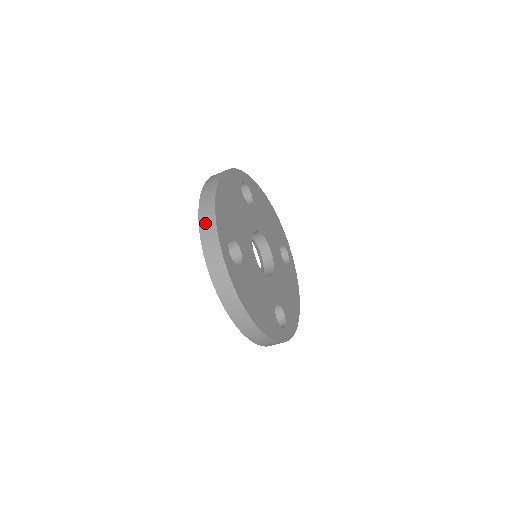
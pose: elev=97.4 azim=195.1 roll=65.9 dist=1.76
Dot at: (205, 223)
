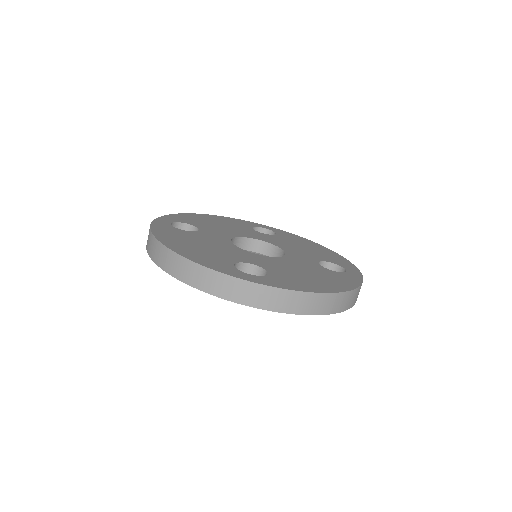
Dot at: (202, 282)
